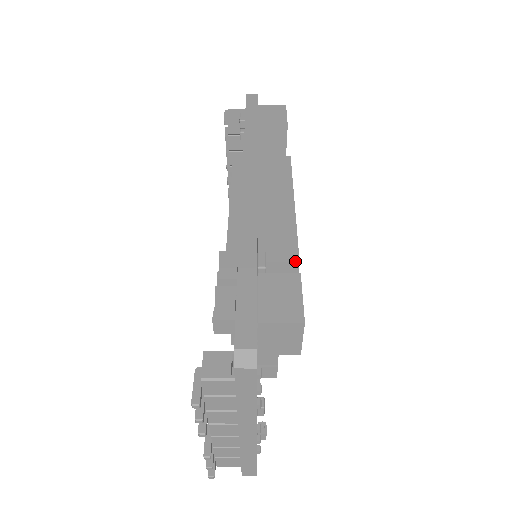
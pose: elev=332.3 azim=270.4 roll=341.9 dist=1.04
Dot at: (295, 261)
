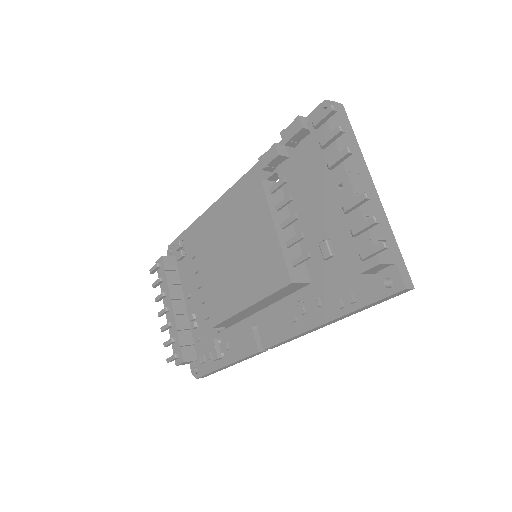
Dot at: occluded
